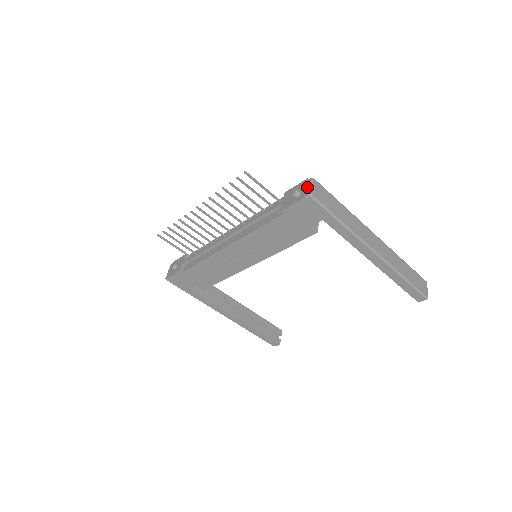
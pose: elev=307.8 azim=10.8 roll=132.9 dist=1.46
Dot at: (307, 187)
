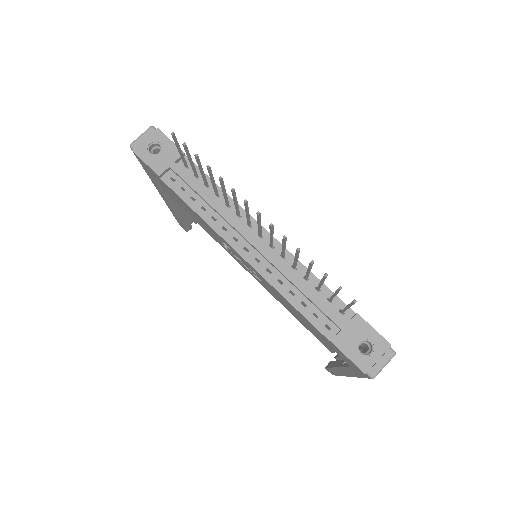
Dot at: (380, 361)
